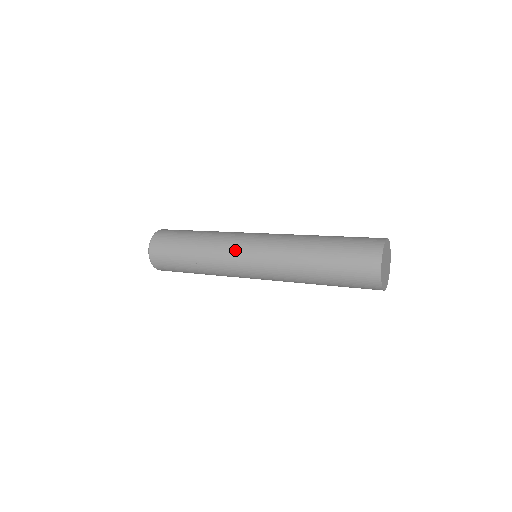
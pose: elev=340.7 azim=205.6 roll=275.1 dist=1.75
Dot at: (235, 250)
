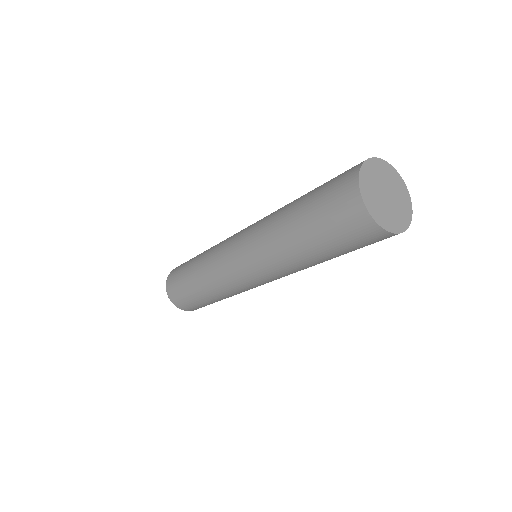
Dot at: (233, 280)
